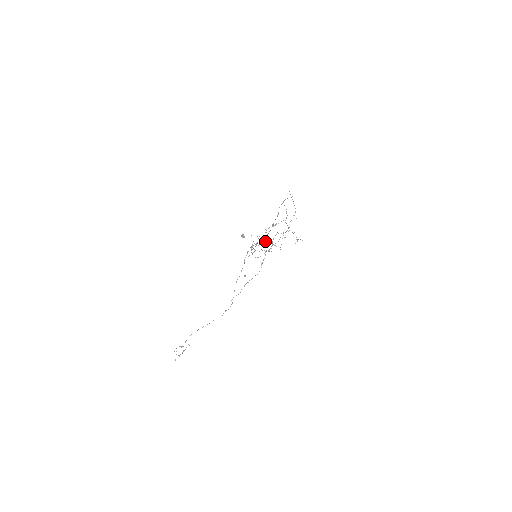
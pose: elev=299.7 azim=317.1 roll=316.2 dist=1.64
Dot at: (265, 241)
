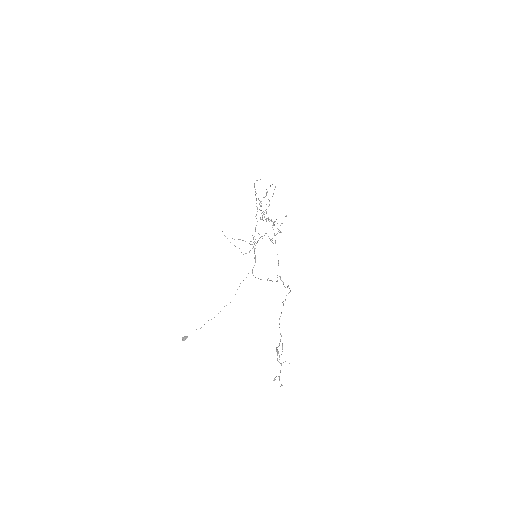
Dot at: (263, 220)
